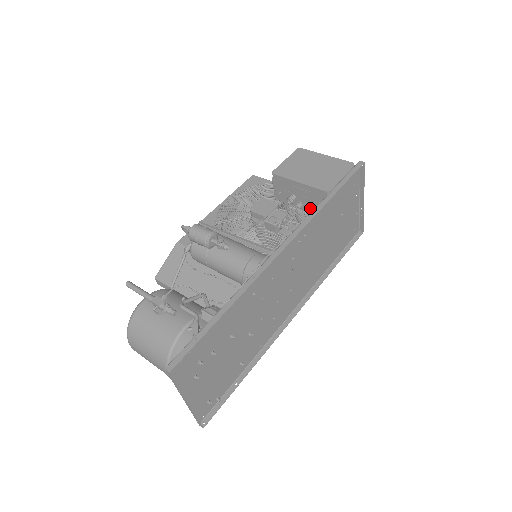
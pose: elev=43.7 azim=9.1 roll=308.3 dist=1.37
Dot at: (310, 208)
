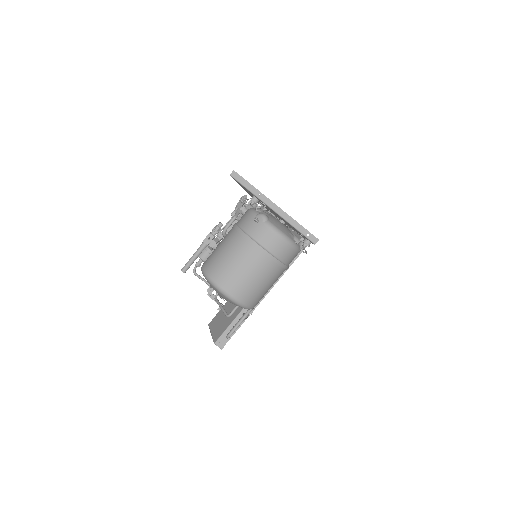
Dot at: occluded
